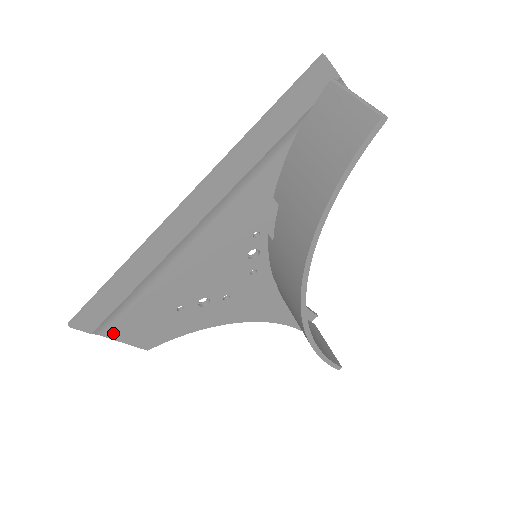
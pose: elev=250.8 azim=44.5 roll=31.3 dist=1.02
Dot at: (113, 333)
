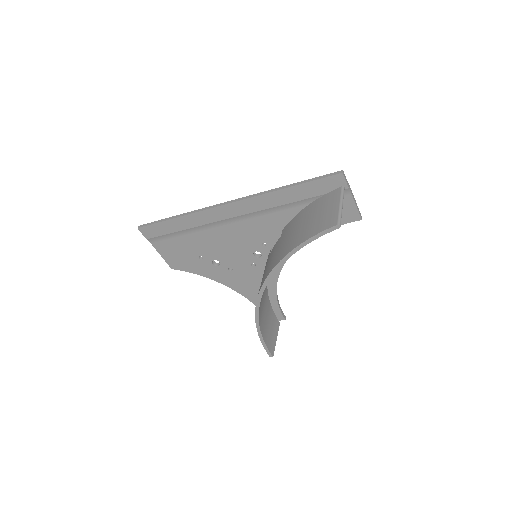
Dot at: (158, 246)
